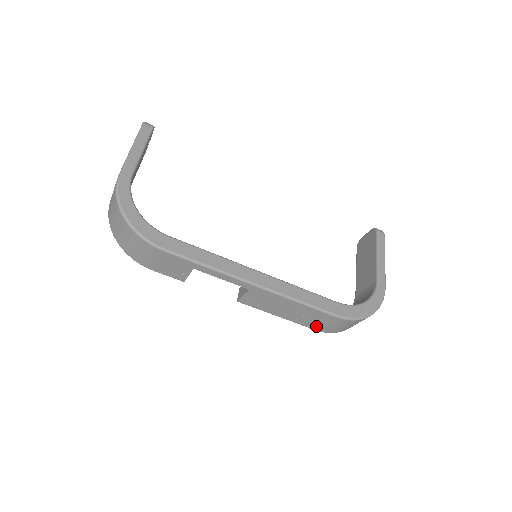
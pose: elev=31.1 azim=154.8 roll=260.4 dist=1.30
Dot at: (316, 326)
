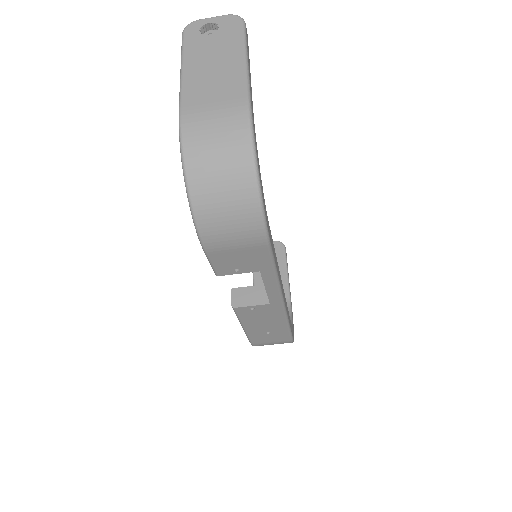
Dot at: (259, 341)
